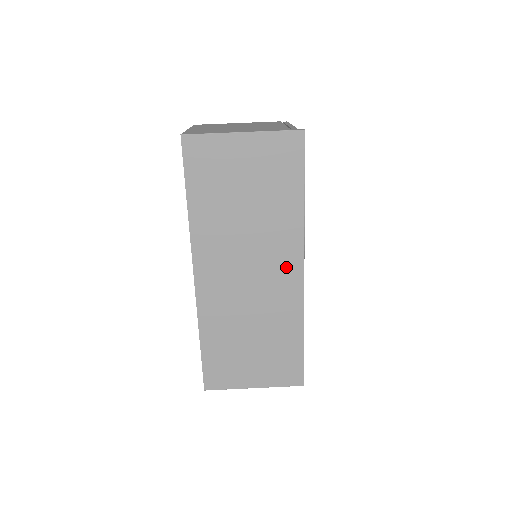
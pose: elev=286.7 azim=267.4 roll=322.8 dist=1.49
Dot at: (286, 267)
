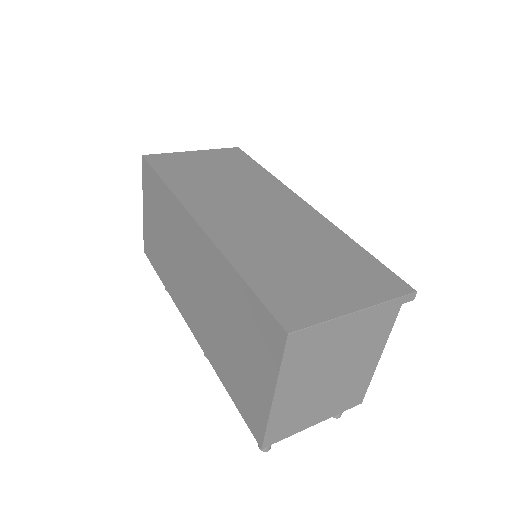
Dot at: (287, 203)
